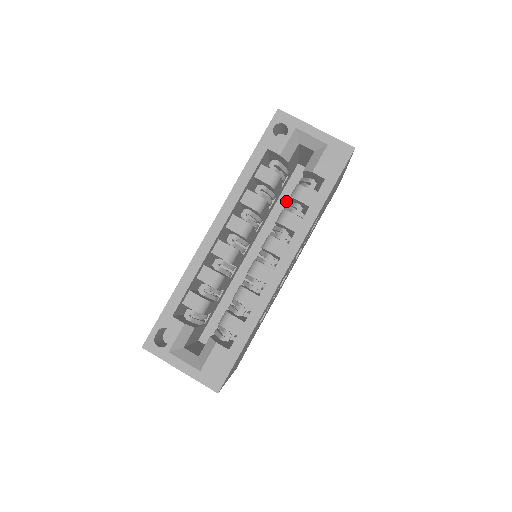
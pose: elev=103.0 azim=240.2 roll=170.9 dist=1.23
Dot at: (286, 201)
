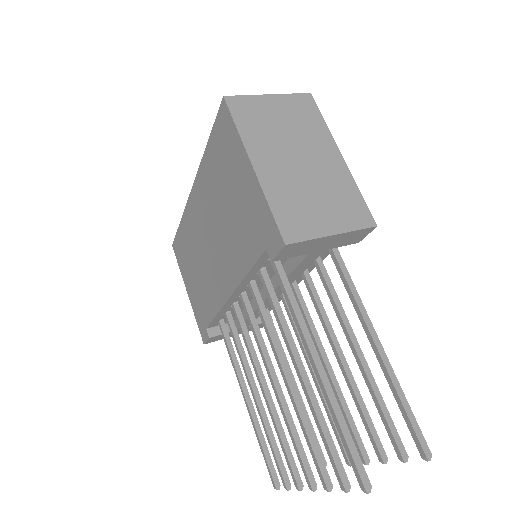
Dot at: occluded
